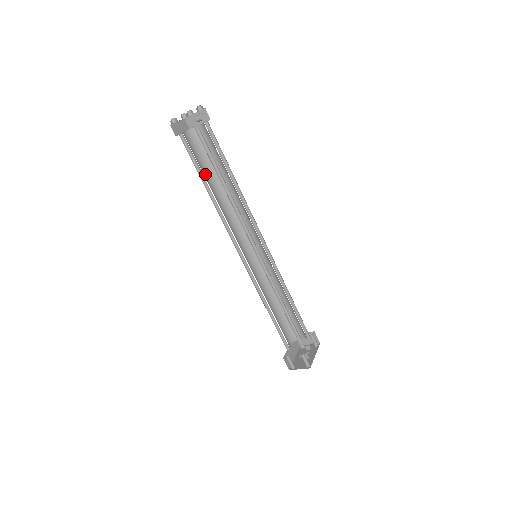
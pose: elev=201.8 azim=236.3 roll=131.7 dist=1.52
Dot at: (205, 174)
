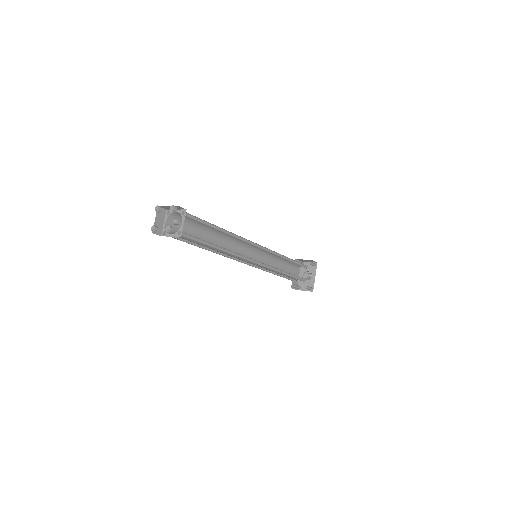
Dot at: (195, 235)
